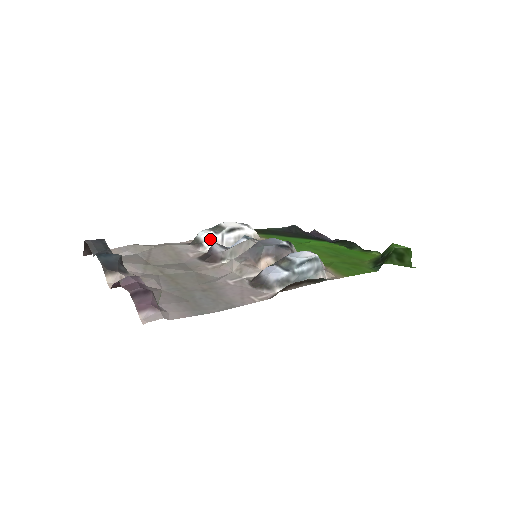
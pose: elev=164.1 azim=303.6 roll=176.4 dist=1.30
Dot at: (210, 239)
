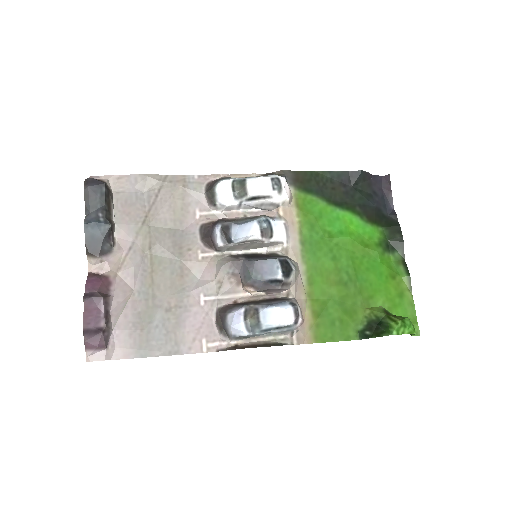
Dot at: (224, 204)
